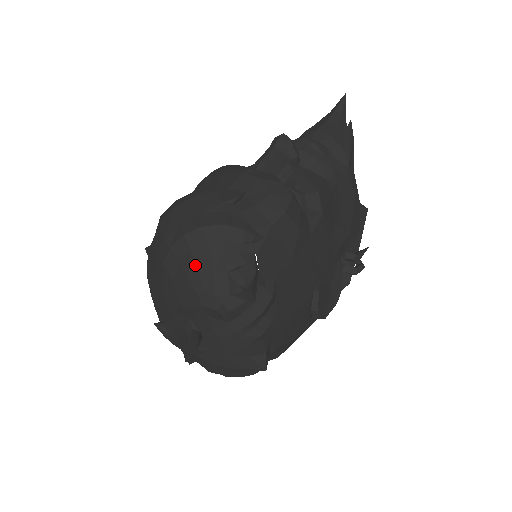
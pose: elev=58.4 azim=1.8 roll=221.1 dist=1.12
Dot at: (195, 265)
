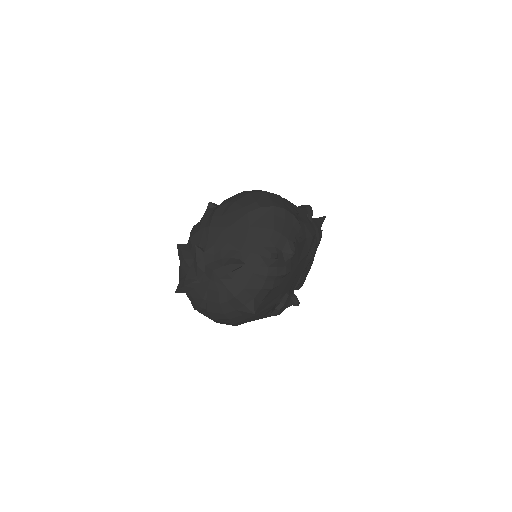
Dot at: (273, 224)
